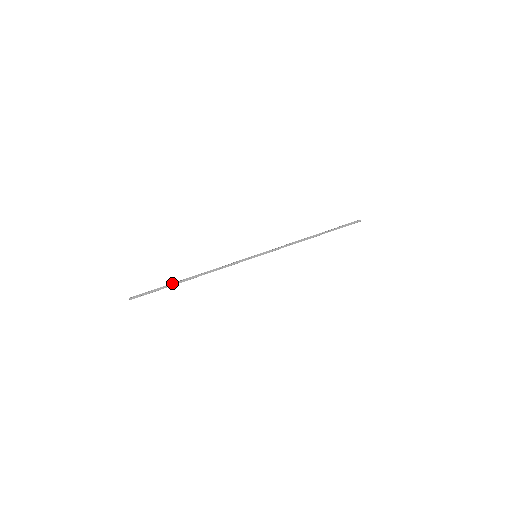
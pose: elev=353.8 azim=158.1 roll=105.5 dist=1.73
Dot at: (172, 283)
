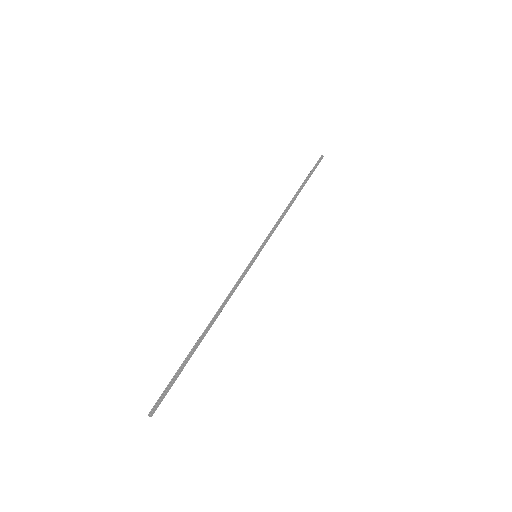
Dot at: (189, 354)
